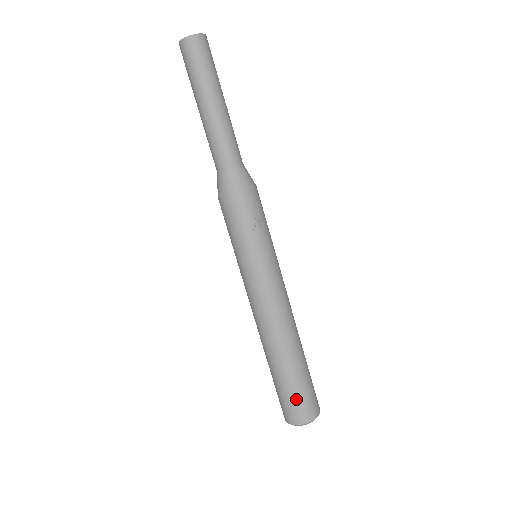
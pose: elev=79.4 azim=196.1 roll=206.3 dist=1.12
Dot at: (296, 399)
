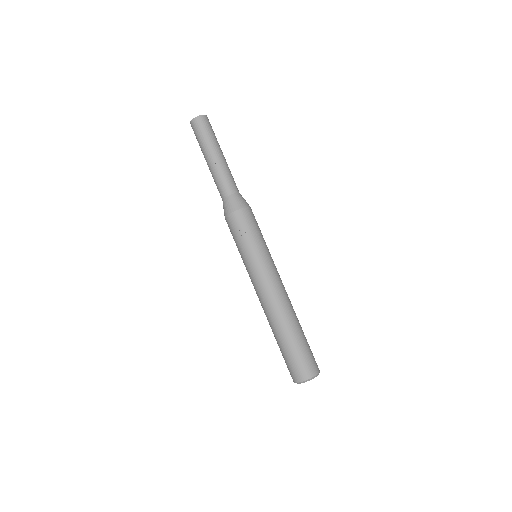
Dot at: (290, 362)
